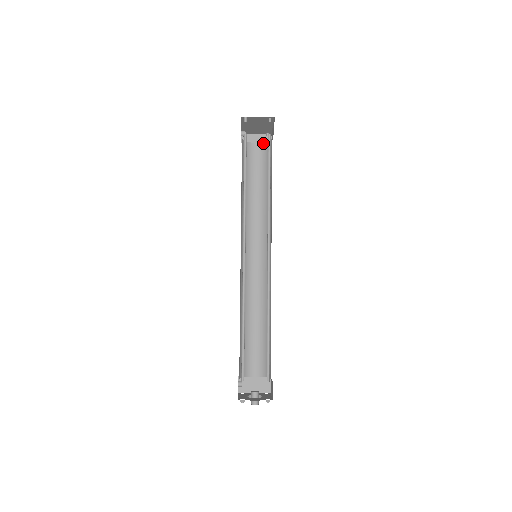
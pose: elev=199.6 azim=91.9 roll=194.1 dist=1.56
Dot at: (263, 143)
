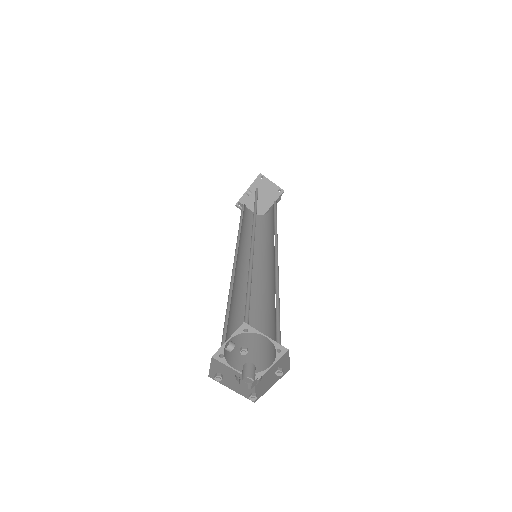
Dot at: (257, 215)
